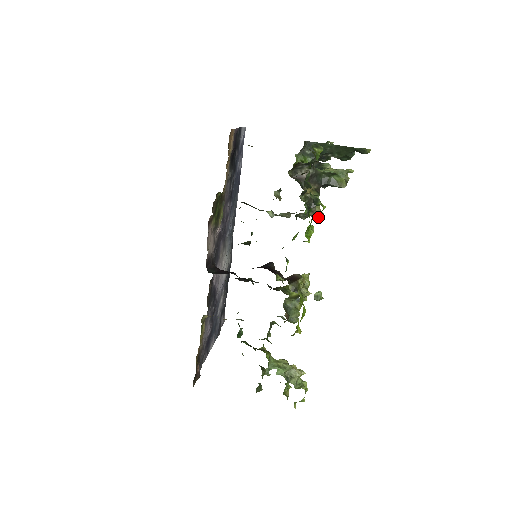
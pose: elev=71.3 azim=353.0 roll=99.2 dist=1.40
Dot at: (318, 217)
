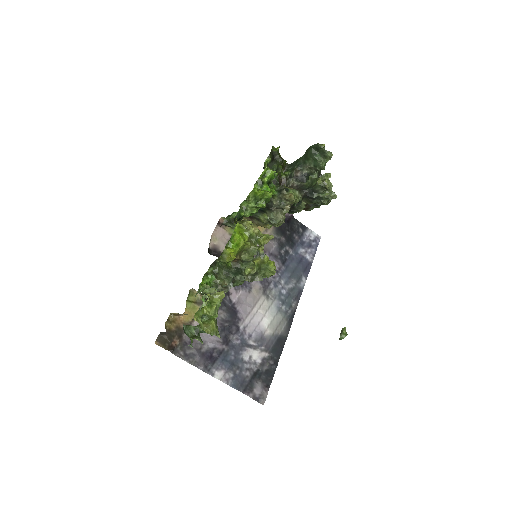
Dot at: (288, 198)
